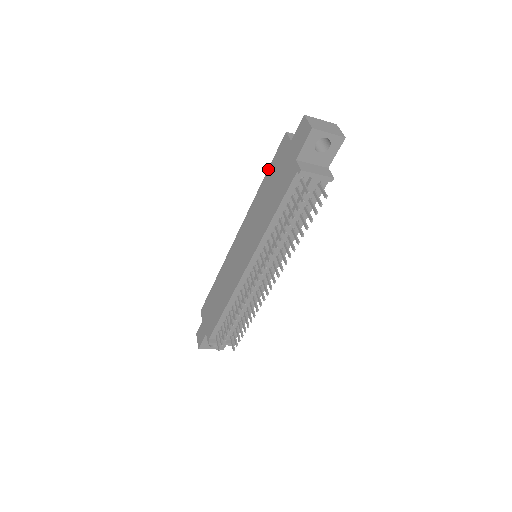
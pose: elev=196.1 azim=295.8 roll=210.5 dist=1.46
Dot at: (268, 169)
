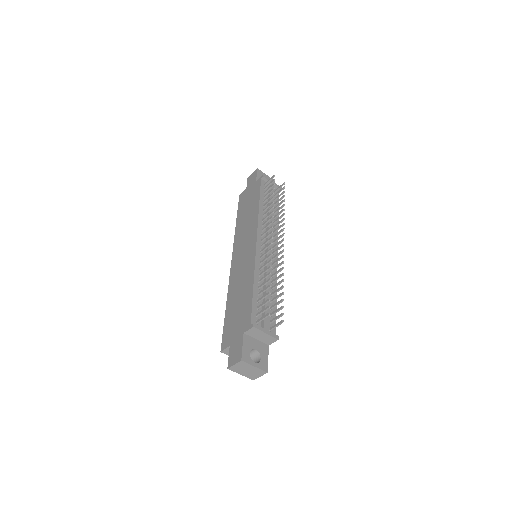
Dot at: (237, 214)
